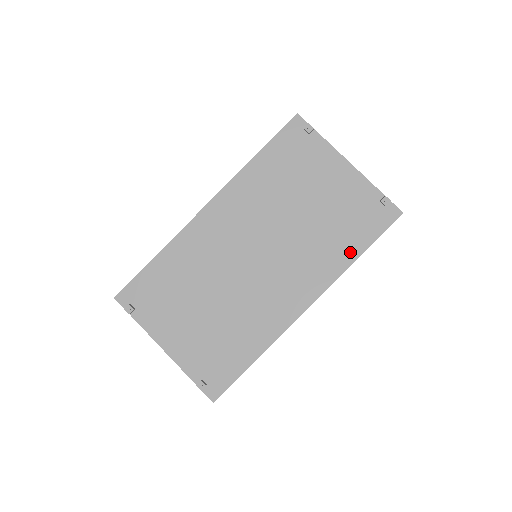
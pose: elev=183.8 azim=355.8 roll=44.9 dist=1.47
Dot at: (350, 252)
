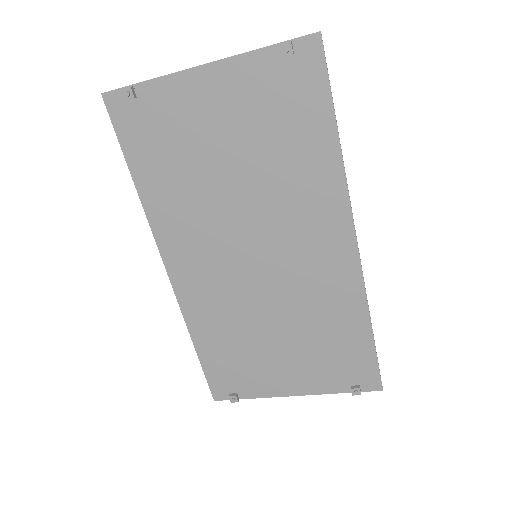
Dot at: (325, 146)
